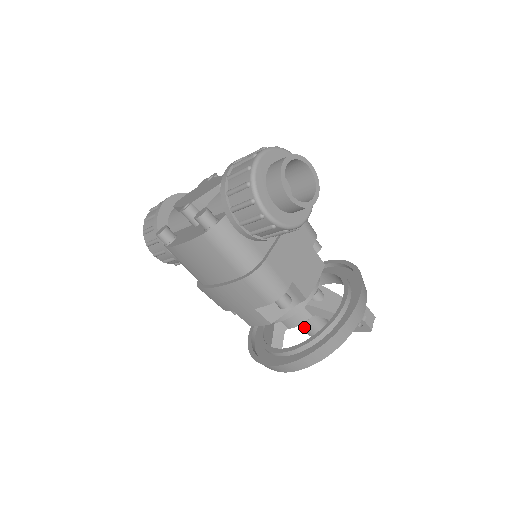
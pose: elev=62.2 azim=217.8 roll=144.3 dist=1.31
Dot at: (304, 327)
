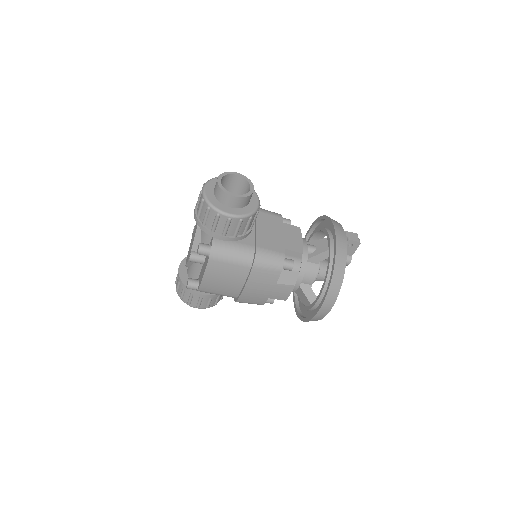
Dot at: (322, 277)
